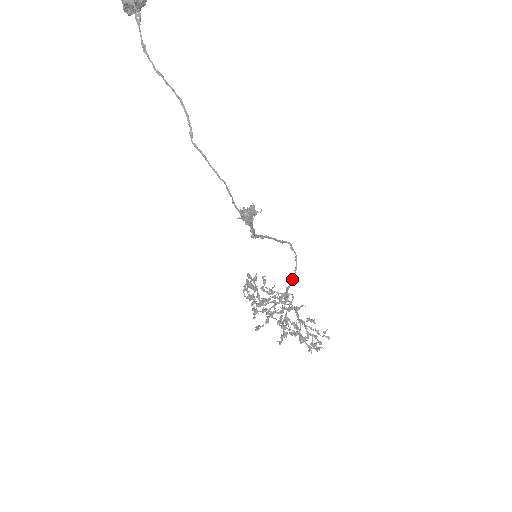
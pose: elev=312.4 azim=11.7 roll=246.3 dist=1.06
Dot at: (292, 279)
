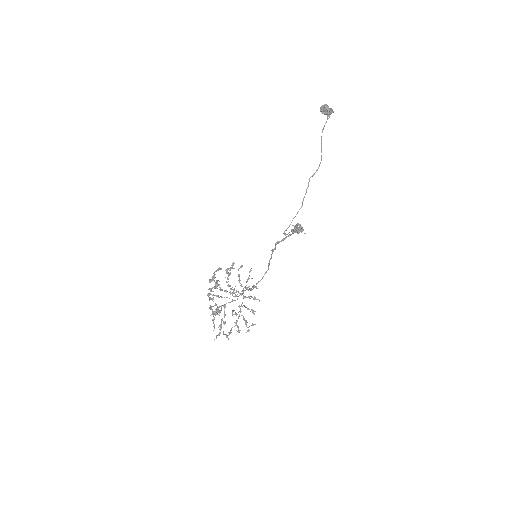
Dot at: (249, 288)
